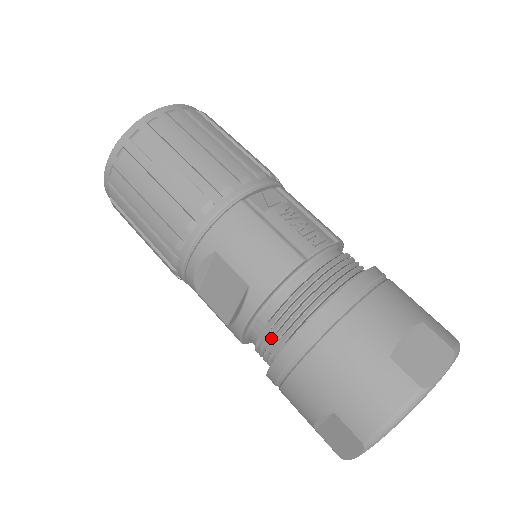
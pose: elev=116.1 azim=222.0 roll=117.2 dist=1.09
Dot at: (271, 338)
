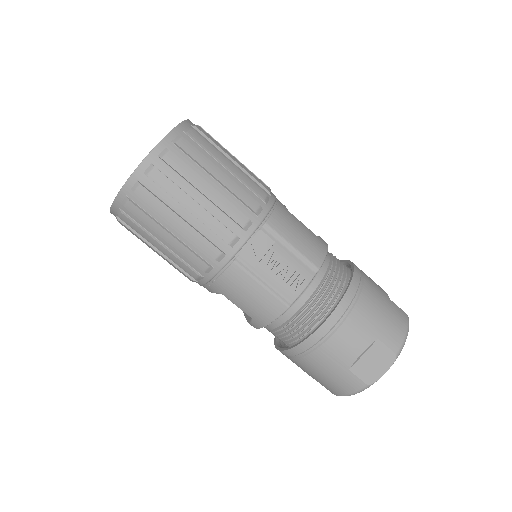
Dot at: occluded
